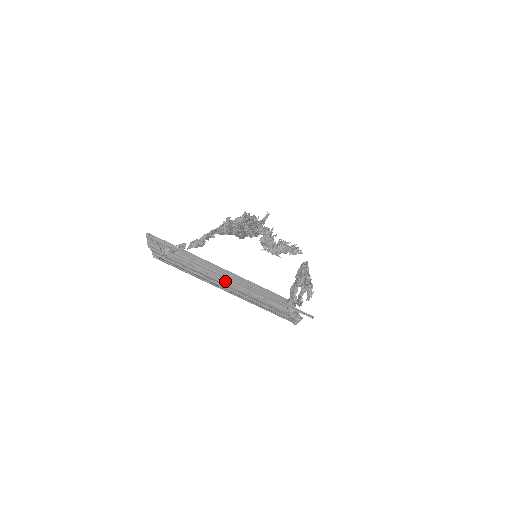
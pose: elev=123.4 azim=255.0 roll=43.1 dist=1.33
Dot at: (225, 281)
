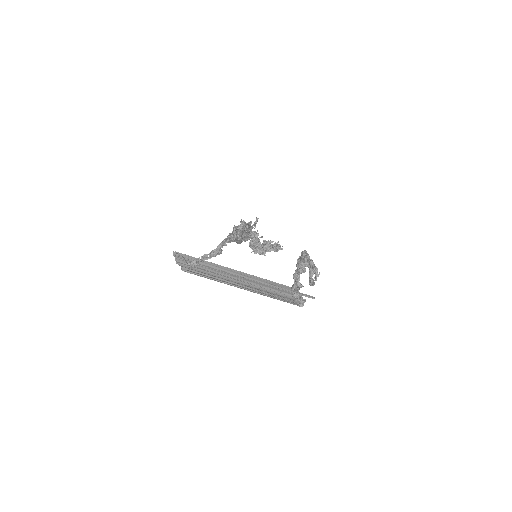
Dot at: (241, 280)
